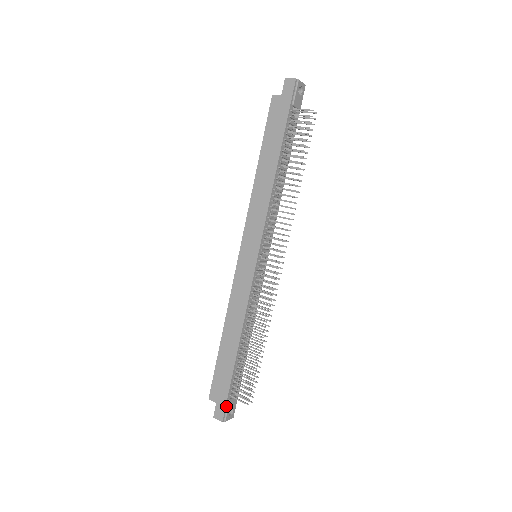
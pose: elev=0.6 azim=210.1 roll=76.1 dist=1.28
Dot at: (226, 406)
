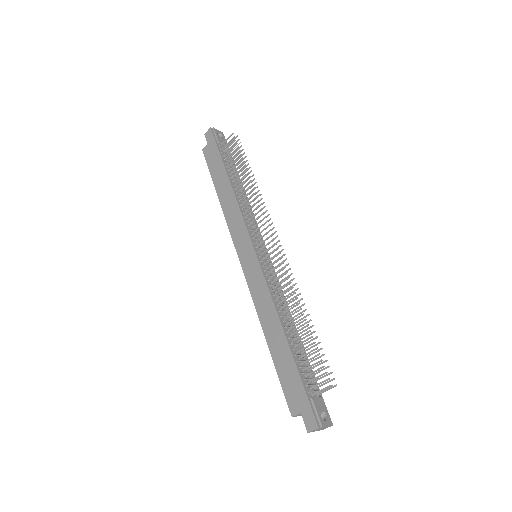
Dot at: (311, 407)
